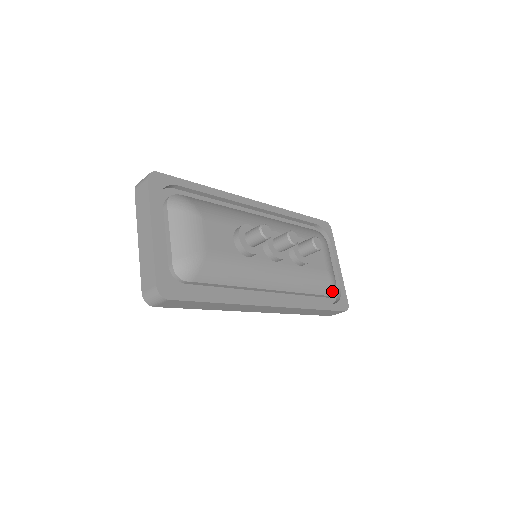
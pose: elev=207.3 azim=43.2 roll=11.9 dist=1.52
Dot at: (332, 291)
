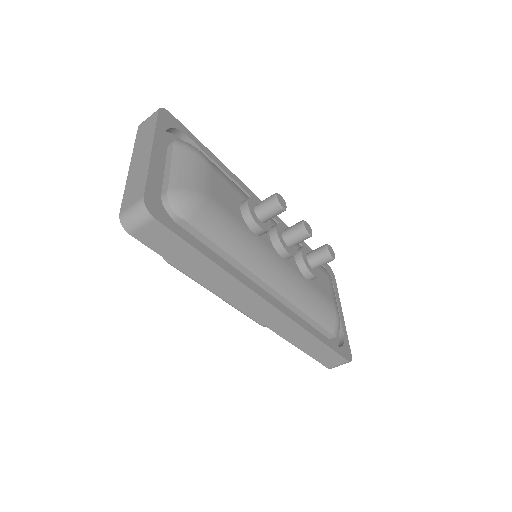
Dot at: (336, 330)
